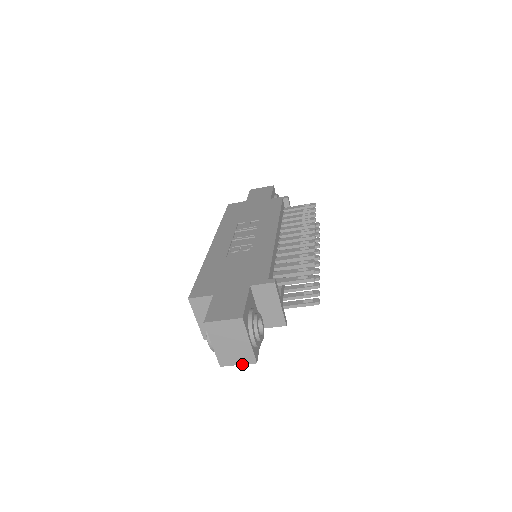
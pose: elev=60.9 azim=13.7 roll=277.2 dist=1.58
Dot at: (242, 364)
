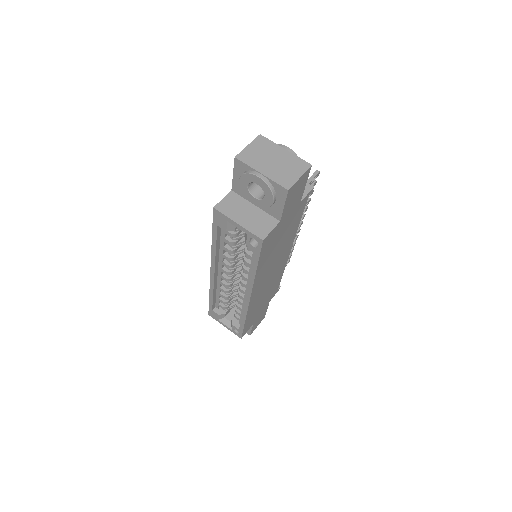
Dot at: (302, 174)
